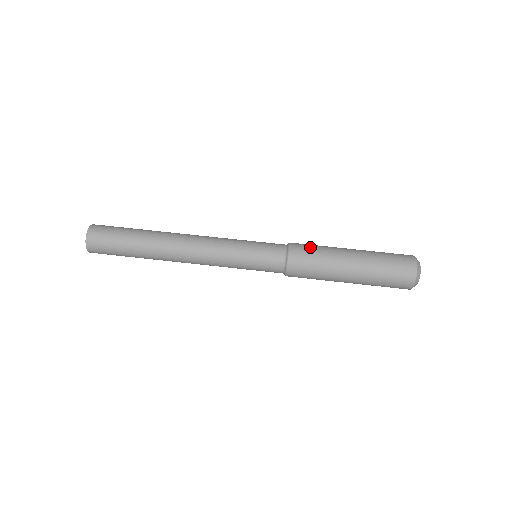
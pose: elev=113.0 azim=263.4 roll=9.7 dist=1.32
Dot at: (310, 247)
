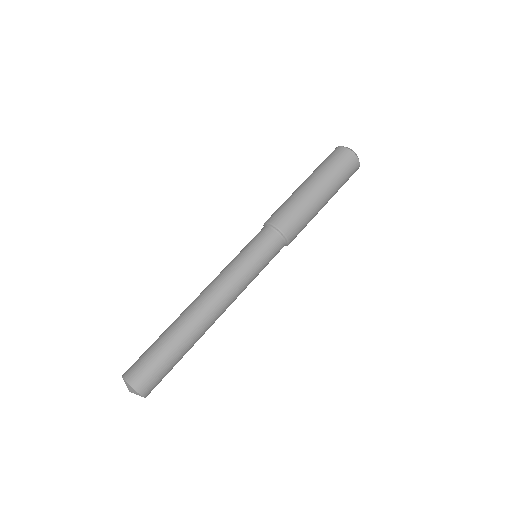
Dot at: (281, 209)
